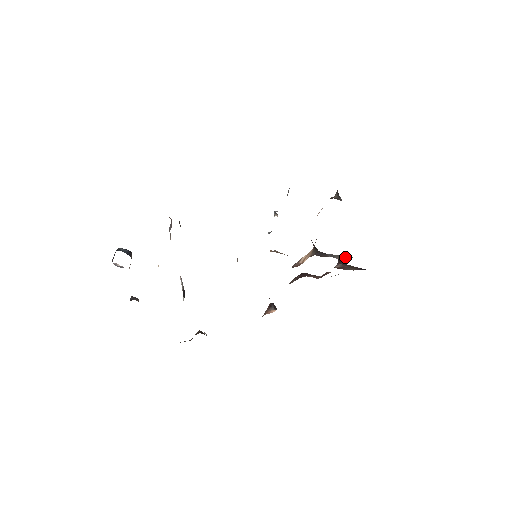
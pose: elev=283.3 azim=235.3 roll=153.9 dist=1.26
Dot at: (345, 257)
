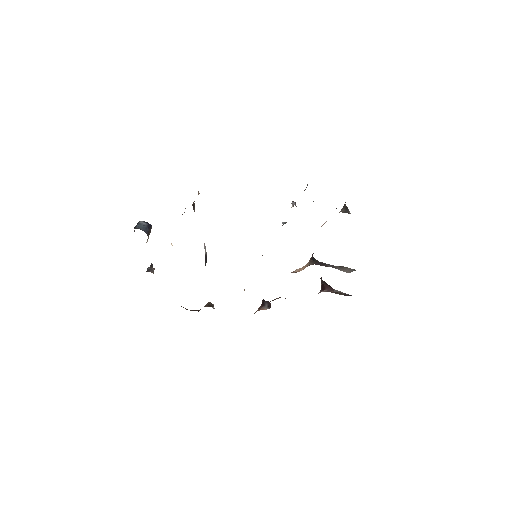
Dot at: (347, 269)
